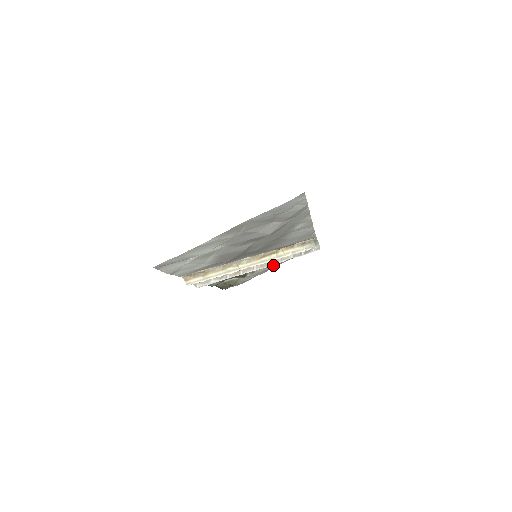
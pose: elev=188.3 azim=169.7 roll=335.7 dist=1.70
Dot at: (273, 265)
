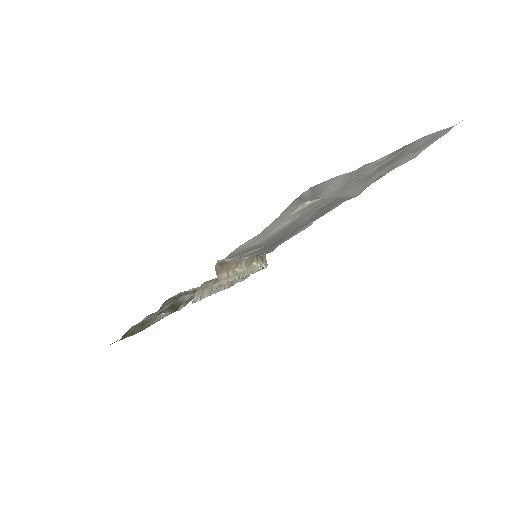
Dot at: occluded
